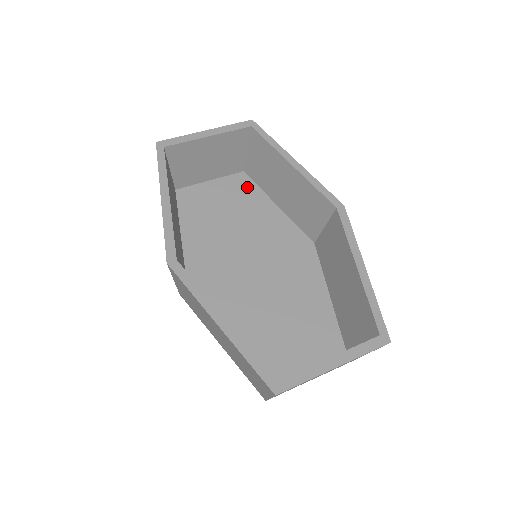
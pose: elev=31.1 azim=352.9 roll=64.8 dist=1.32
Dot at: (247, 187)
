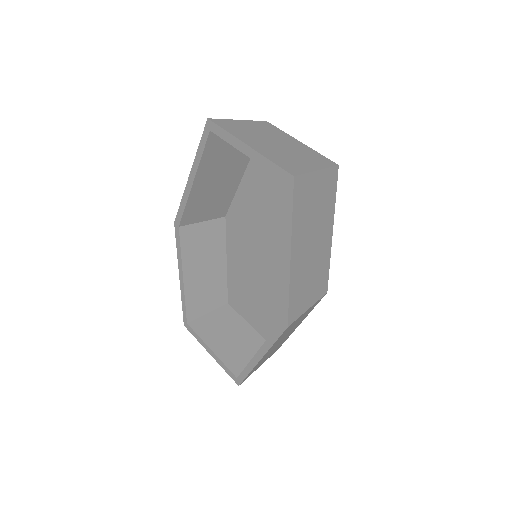
Dot at: occluded
